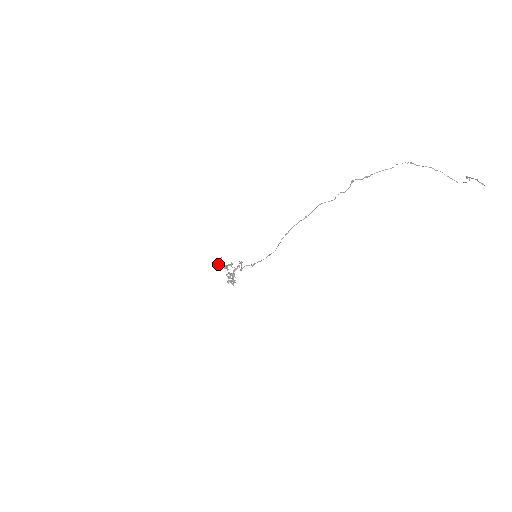
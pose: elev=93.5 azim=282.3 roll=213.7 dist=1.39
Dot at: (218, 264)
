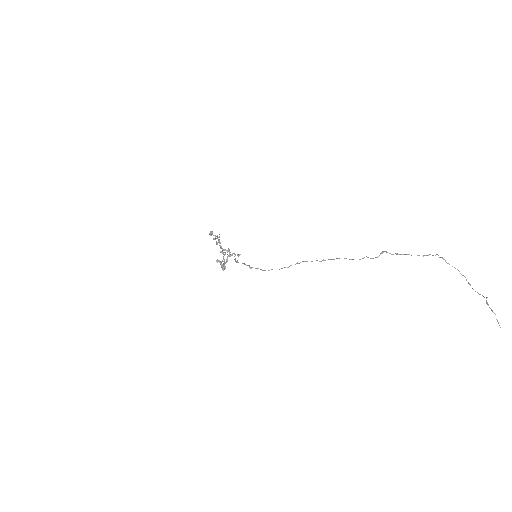
Dot at: (213, 238)
